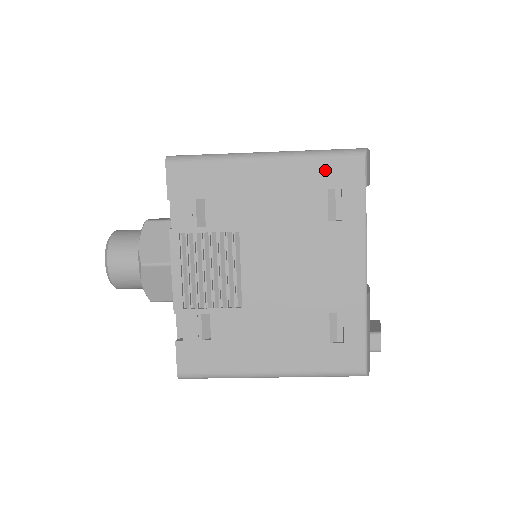
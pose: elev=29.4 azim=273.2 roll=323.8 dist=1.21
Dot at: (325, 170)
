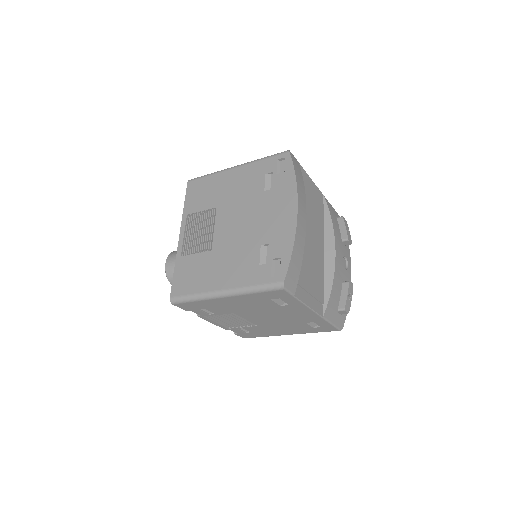
Dot at: (263, 296)
